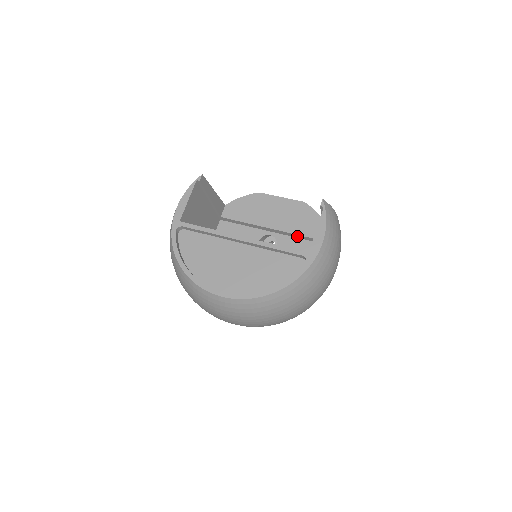
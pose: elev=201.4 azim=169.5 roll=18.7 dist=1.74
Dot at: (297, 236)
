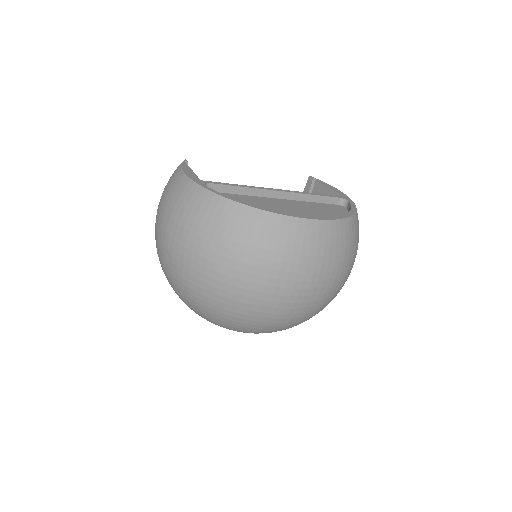
Dot at: occluded
